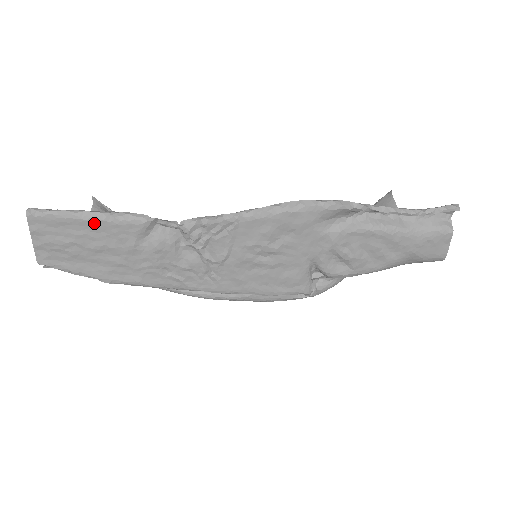
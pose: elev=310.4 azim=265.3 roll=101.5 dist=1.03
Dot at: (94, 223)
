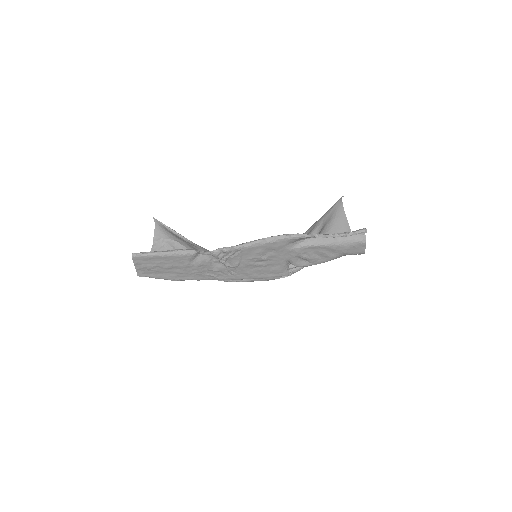
Dot at: (167, 257)
